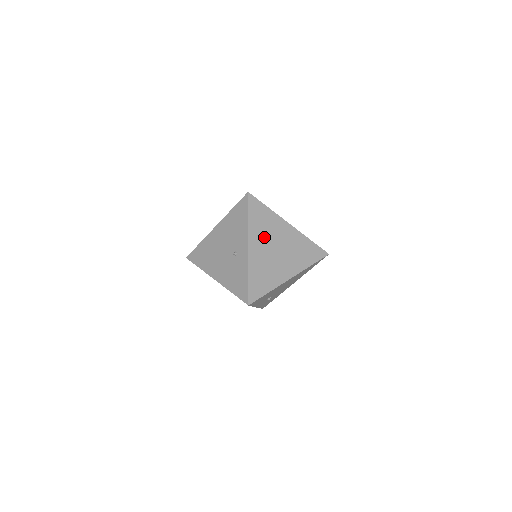
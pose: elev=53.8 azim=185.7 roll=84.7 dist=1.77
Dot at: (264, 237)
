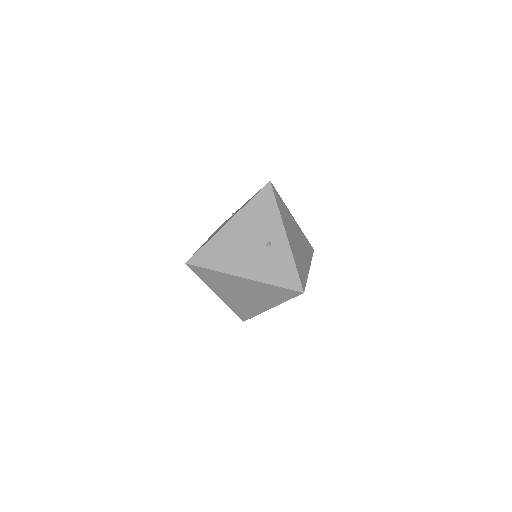
Dot at: (289, 227)
